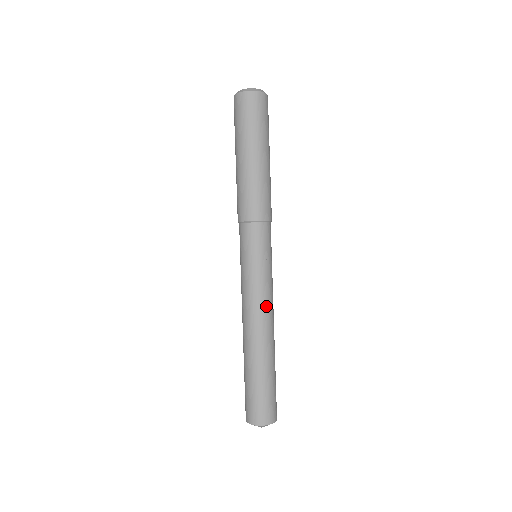
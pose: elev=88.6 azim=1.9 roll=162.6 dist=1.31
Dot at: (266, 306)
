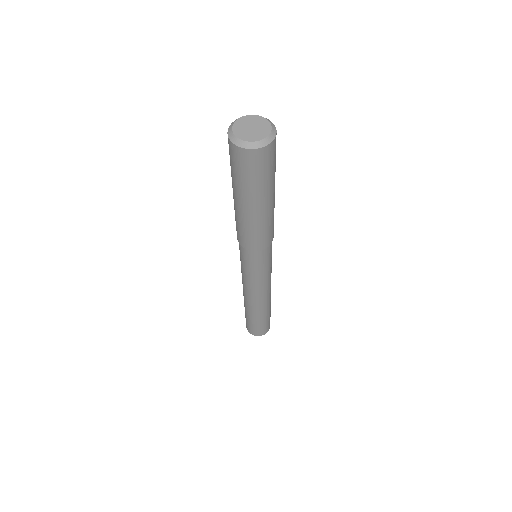
Dot at: (264, 292)
